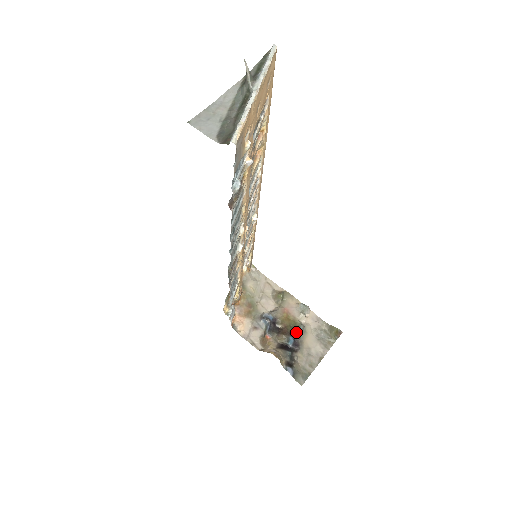
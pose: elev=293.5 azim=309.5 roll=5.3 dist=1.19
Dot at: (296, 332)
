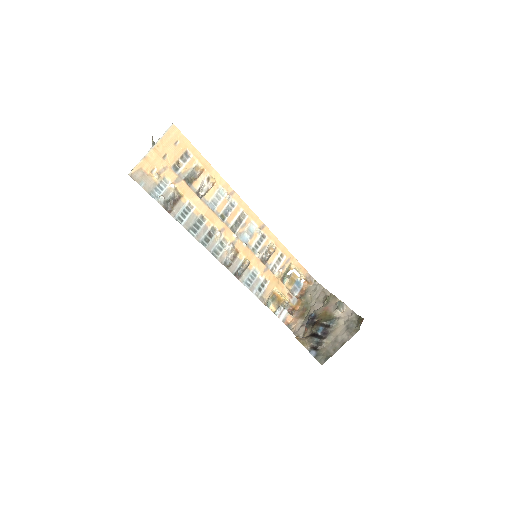
Dot at: (328, 324)
